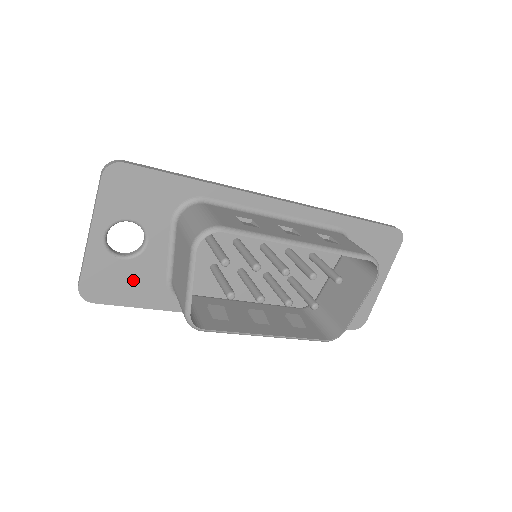
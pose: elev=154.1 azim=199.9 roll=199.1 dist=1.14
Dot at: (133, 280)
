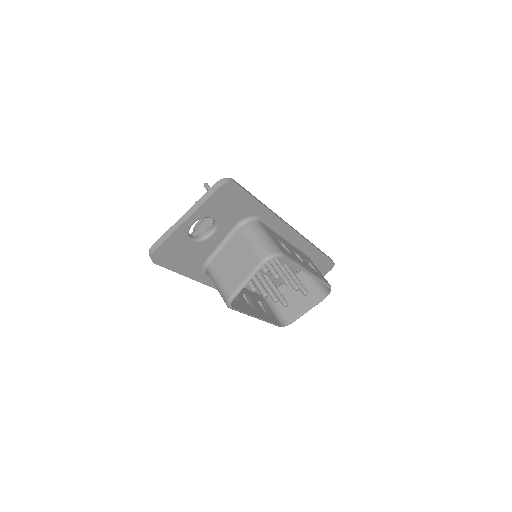
Dot at: (188, 255)
